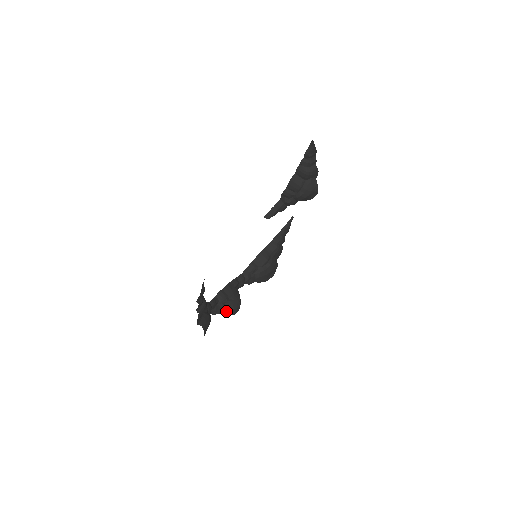
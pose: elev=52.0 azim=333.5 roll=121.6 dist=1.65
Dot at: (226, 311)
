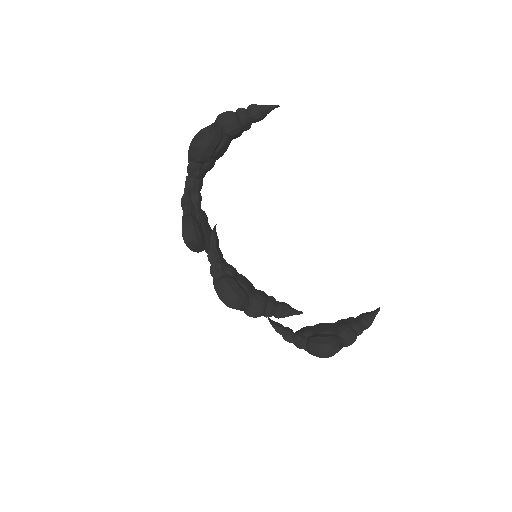
Dot at: (188, 218)
